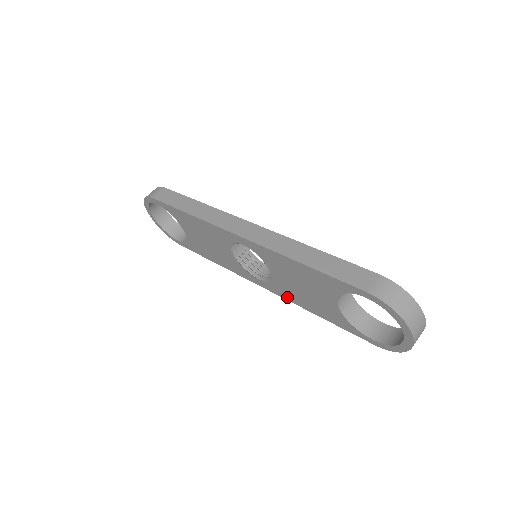
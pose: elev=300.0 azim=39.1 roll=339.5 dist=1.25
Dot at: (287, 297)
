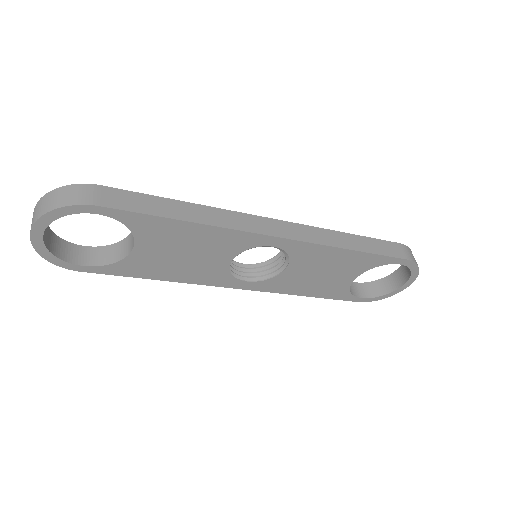
Dot at: (280, 290)
